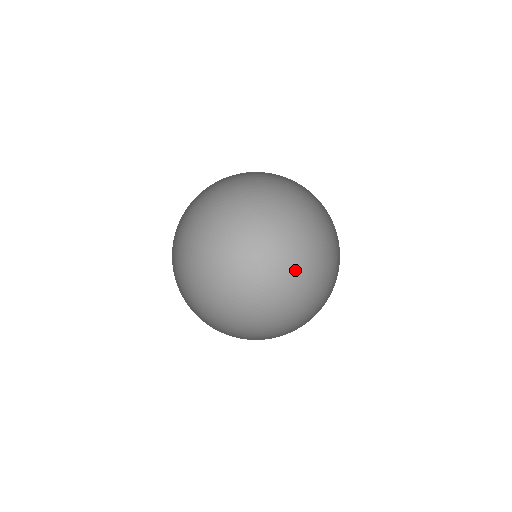
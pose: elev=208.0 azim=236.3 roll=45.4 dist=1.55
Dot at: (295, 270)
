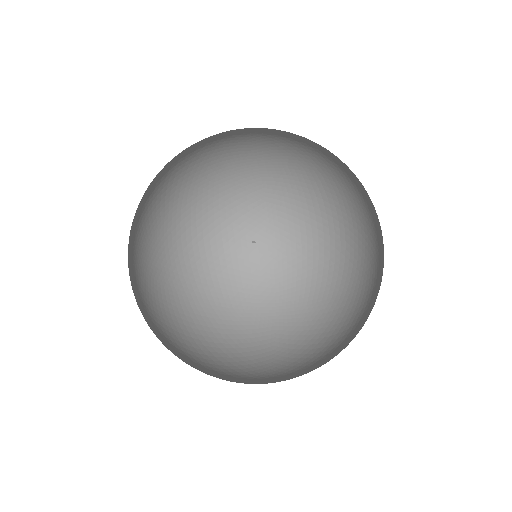
Dot at: (273, 355)
